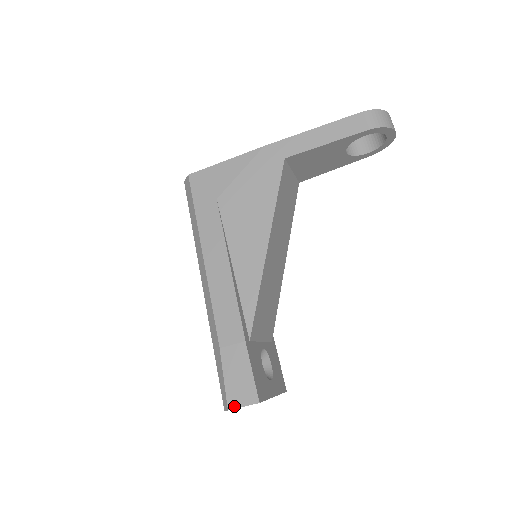
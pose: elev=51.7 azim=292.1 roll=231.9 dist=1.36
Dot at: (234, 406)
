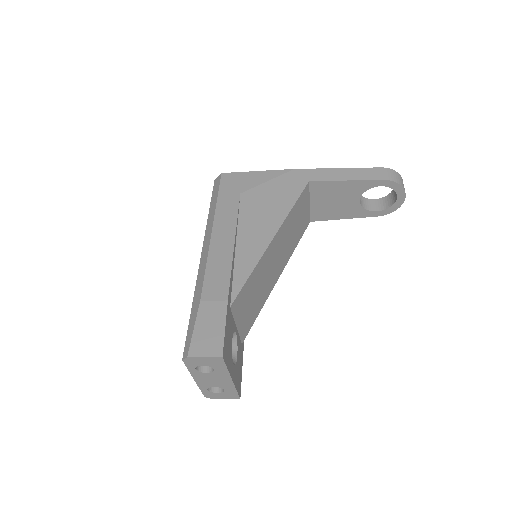
Dot at: (195, 354)
